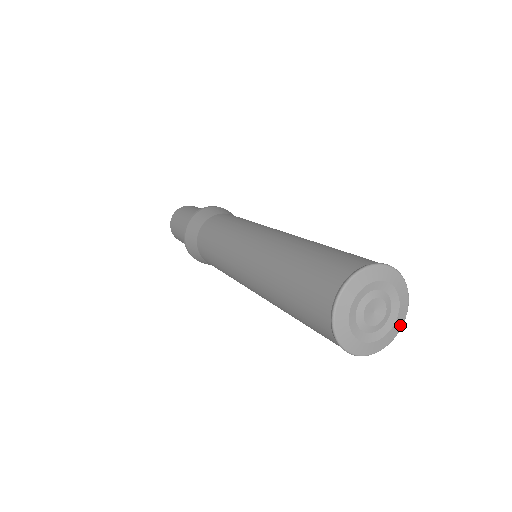
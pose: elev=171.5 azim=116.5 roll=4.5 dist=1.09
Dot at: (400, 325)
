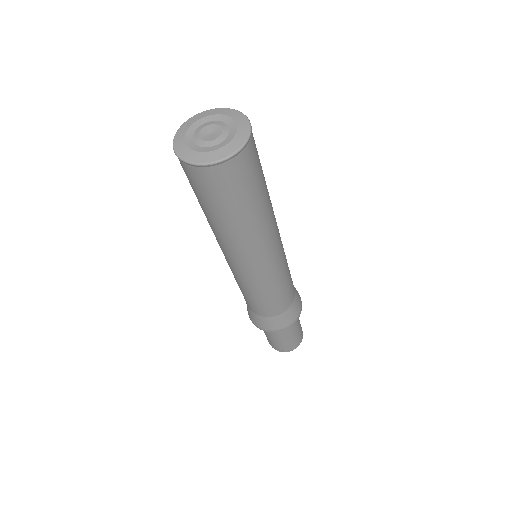
Dot at: (243, 139)
